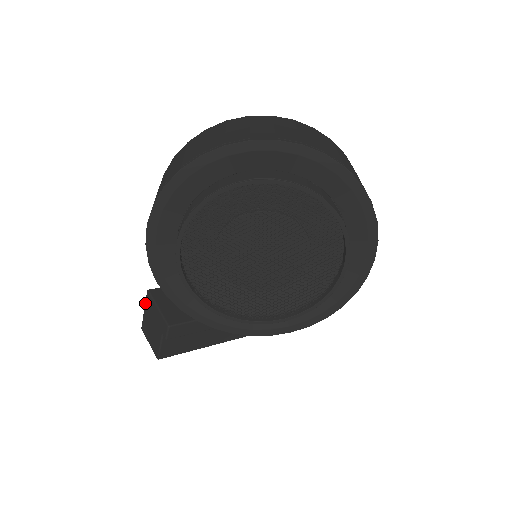
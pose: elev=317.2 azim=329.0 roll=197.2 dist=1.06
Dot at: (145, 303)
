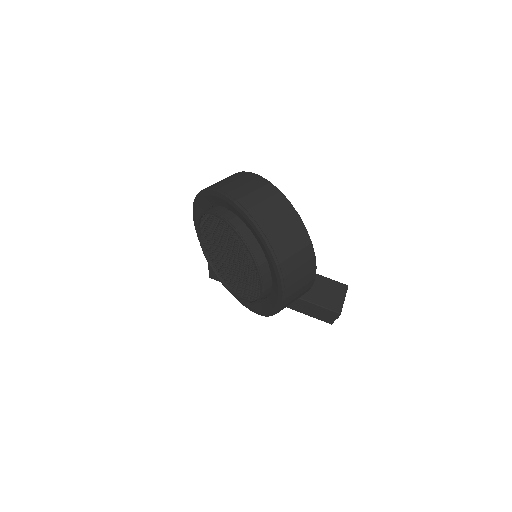
Dot at: occluded
